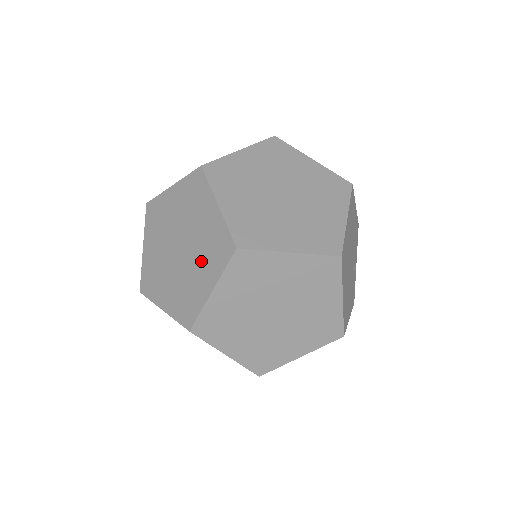
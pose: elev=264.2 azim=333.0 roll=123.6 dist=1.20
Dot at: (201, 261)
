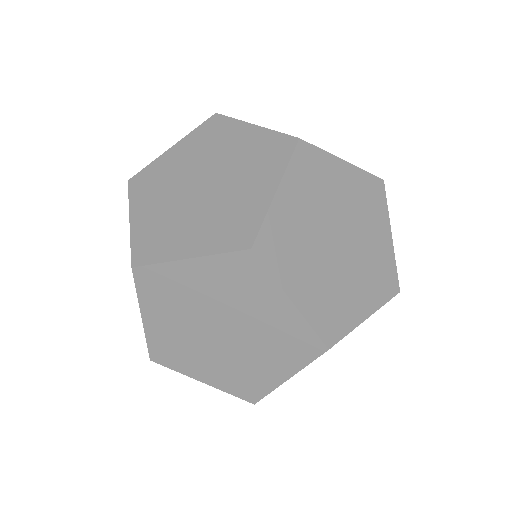
Dot at: (208, 220)
